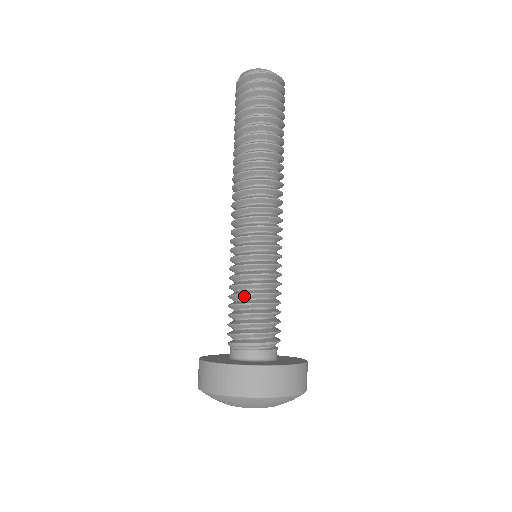
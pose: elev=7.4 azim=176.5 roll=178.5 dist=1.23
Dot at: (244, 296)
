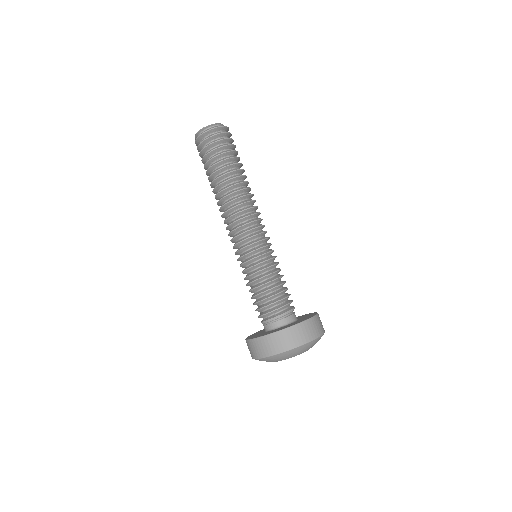
Dot at: (273, 281)
